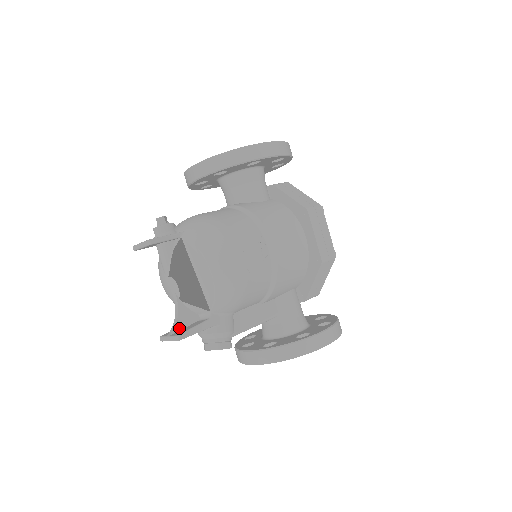
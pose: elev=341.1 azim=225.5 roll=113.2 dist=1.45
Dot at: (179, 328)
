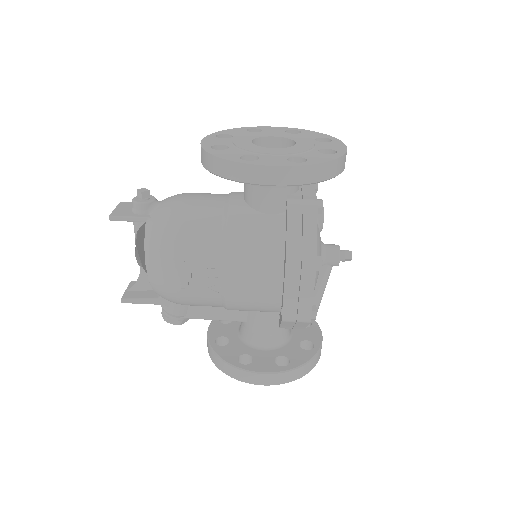
Dot at: (136, 289)
